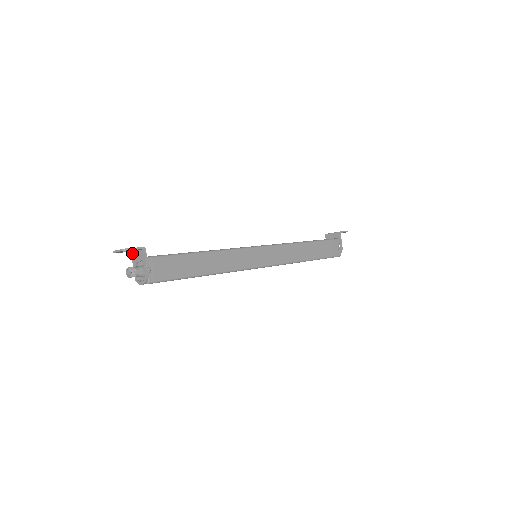
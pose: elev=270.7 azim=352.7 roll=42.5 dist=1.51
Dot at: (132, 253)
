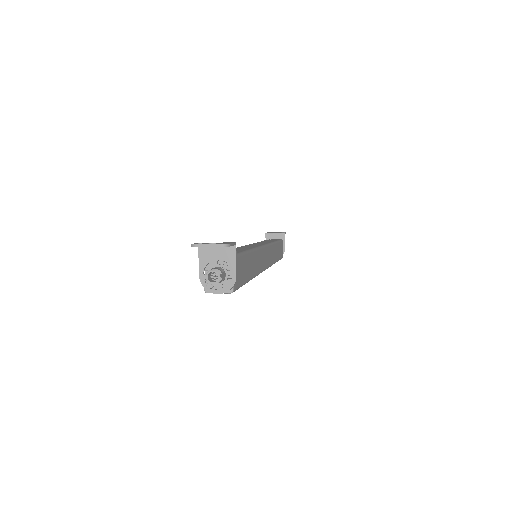
Dot at: (201, 248)
